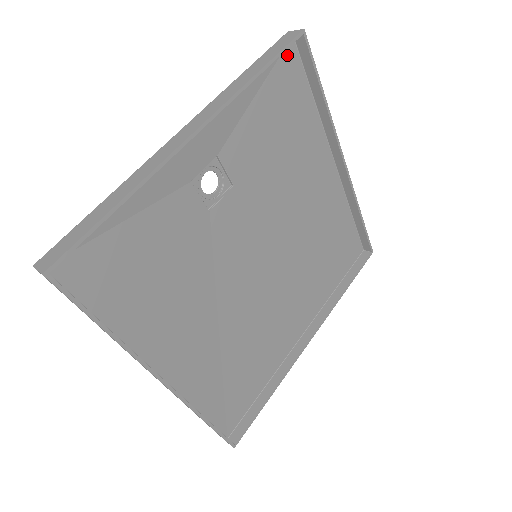
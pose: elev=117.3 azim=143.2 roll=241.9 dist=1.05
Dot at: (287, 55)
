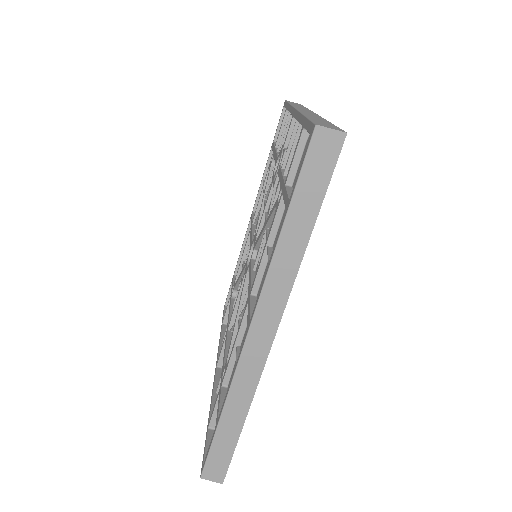
Dot at: occluded
